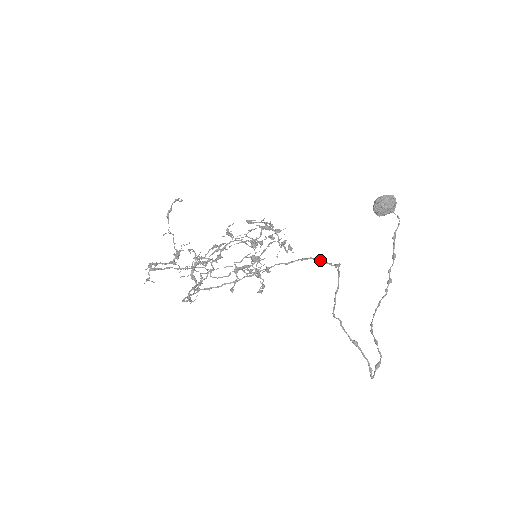
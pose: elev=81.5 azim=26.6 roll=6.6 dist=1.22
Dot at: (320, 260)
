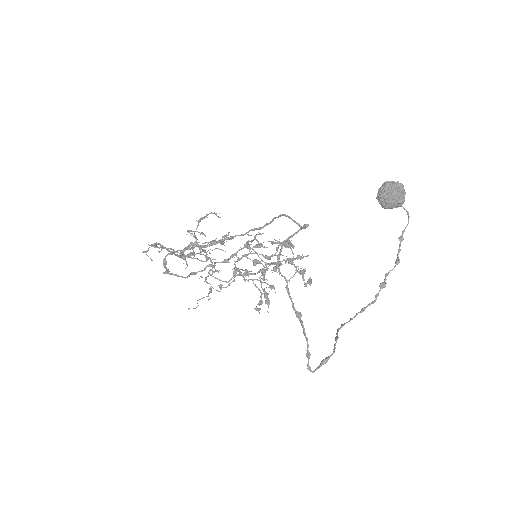
Dot at: (286, 215)
